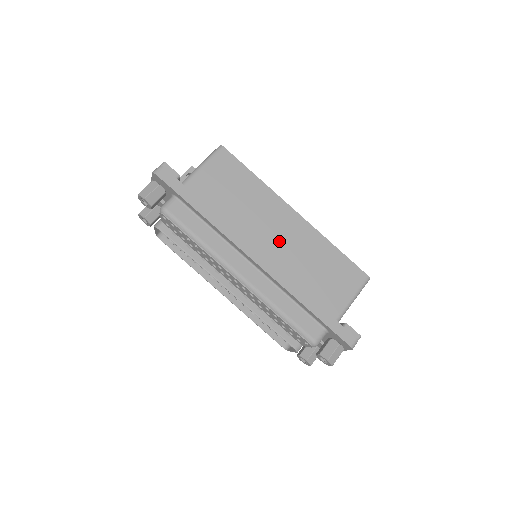
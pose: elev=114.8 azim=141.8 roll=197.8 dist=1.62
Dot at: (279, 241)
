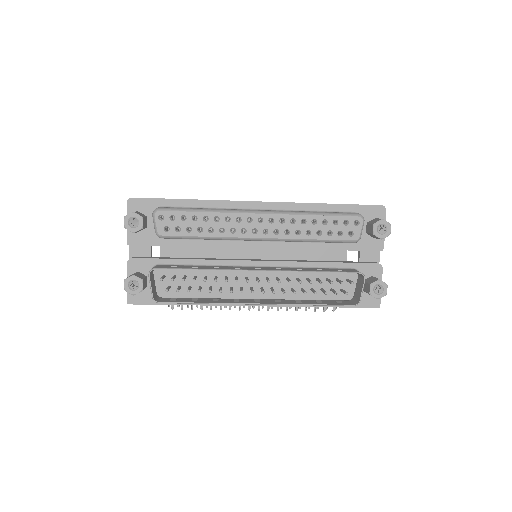
Dot at: occluded
